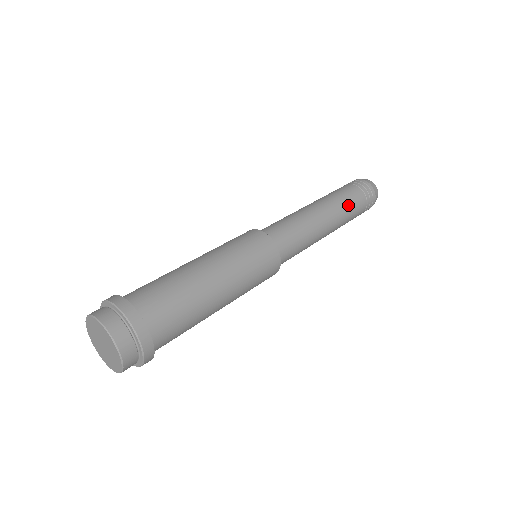
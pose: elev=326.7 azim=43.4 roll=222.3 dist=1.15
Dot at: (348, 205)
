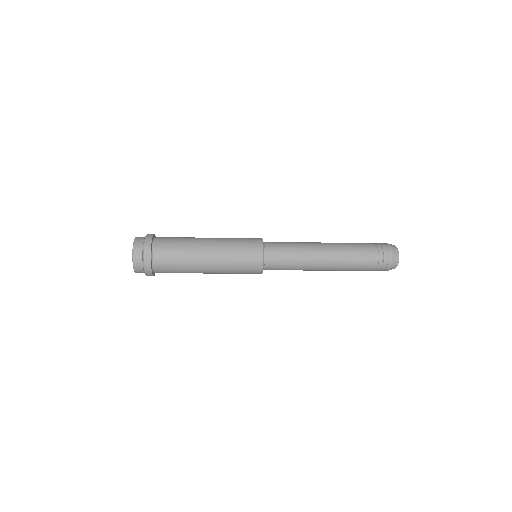
Dot at: (353, 261)
